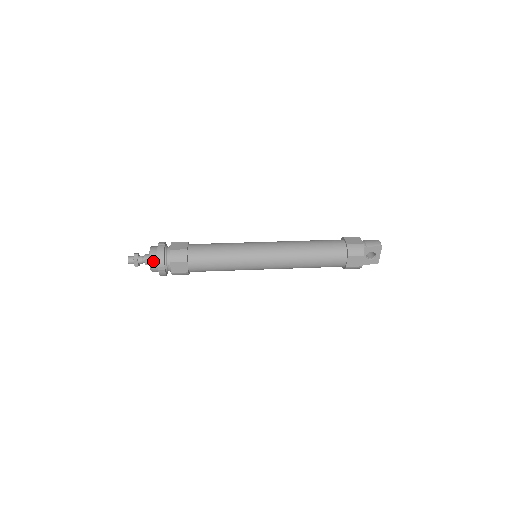
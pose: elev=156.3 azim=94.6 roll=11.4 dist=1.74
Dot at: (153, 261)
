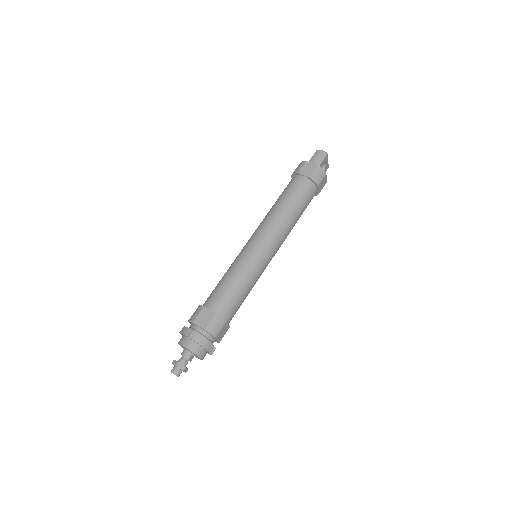
Dot at: (201, 353)
